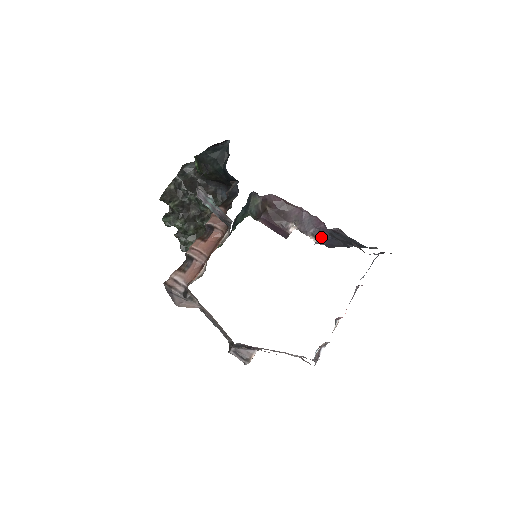
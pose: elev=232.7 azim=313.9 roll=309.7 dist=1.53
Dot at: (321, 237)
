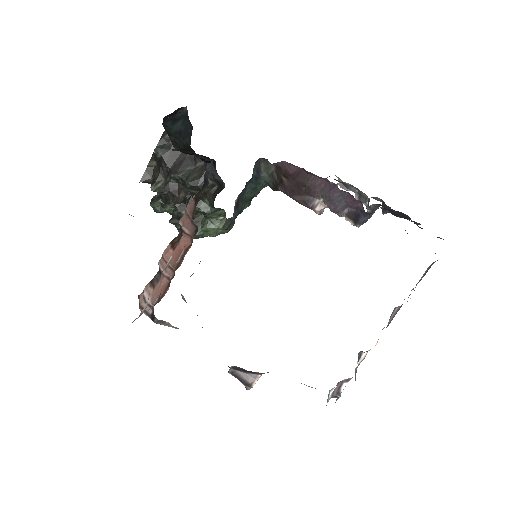
Dot at: (360, 220)
